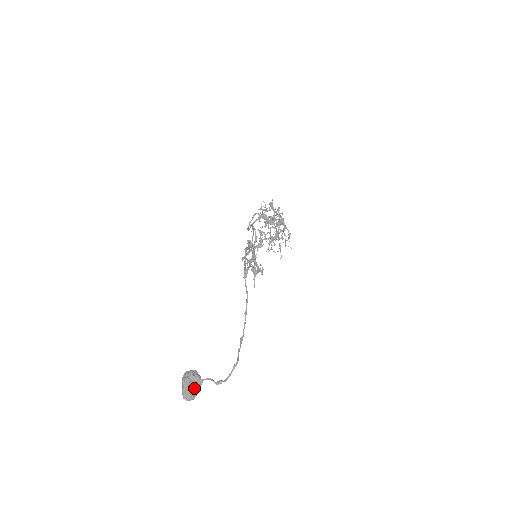
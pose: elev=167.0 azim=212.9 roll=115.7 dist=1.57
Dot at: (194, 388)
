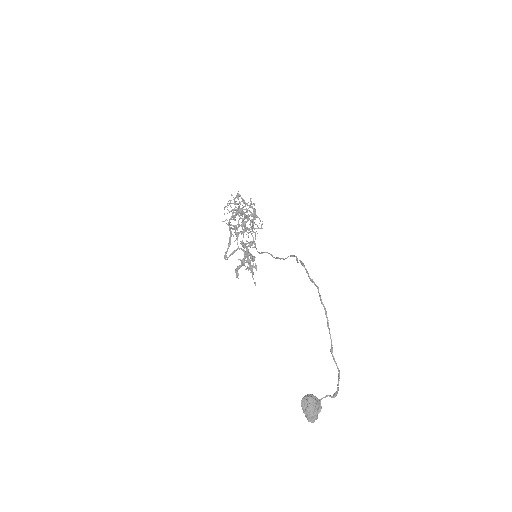
Dot at: (318, 410)
